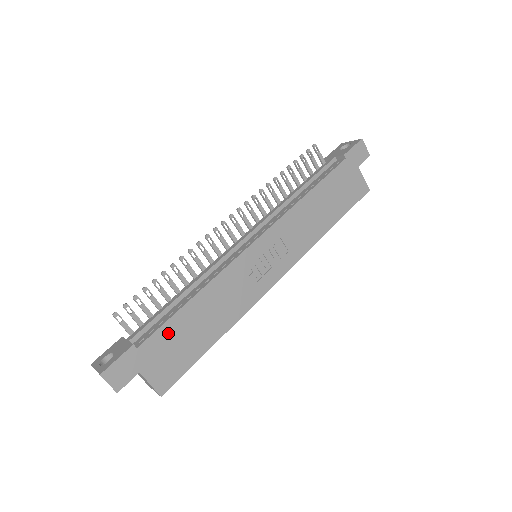
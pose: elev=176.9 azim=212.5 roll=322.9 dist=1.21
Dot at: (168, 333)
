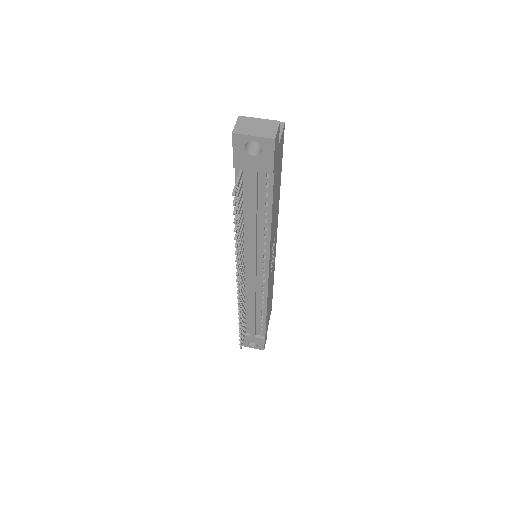
Dot at: (267, 320)
